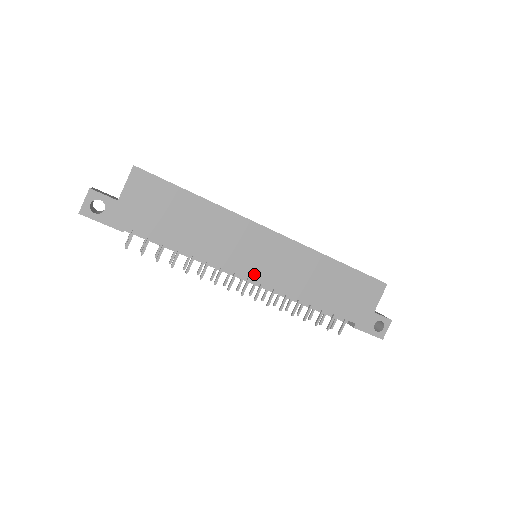
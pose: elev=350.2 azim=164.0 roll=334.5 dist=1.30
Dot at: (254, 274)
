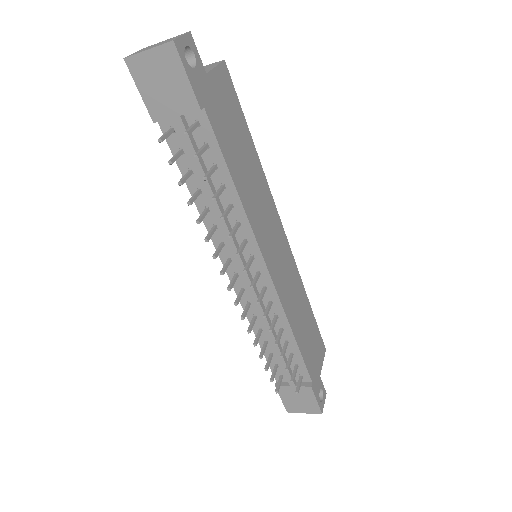
Dot at: (271, 266)
